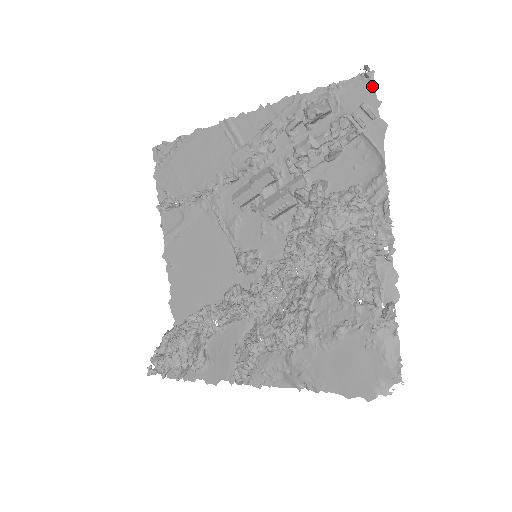
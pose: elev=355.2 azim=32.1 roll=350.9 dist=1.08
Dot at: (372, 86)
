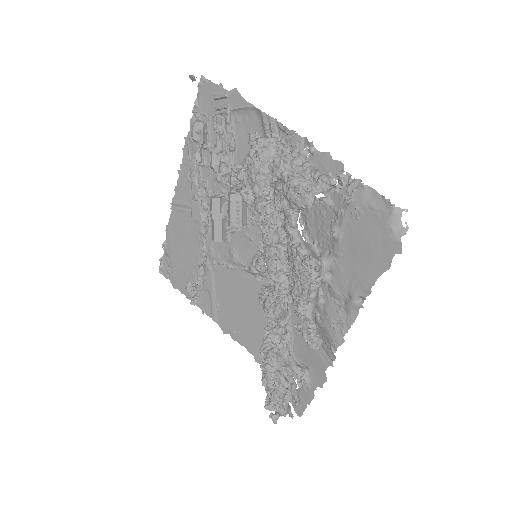
Dot at: (209, 83)
